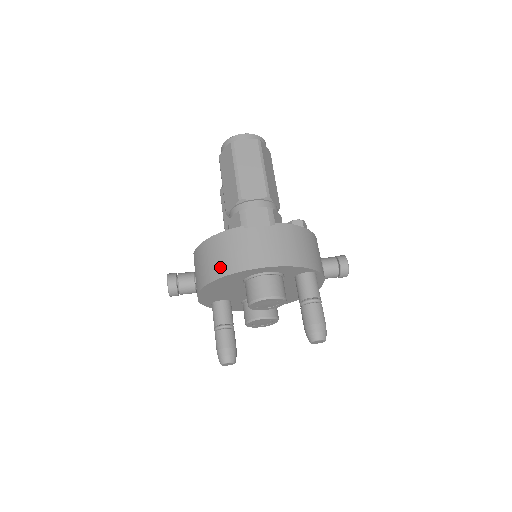
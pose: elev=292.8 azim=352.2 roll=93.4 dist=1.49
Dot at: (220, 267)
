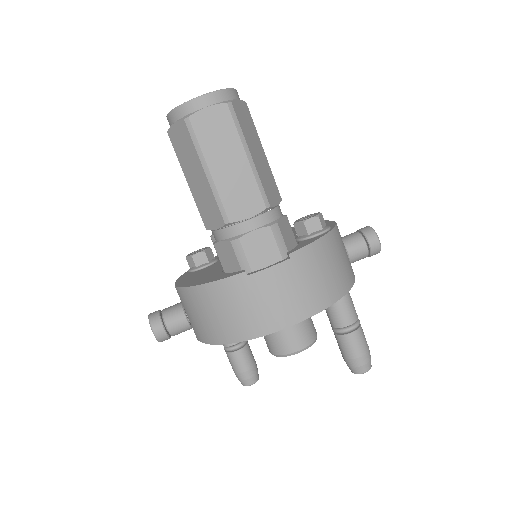
Dot at: (226, 330)
